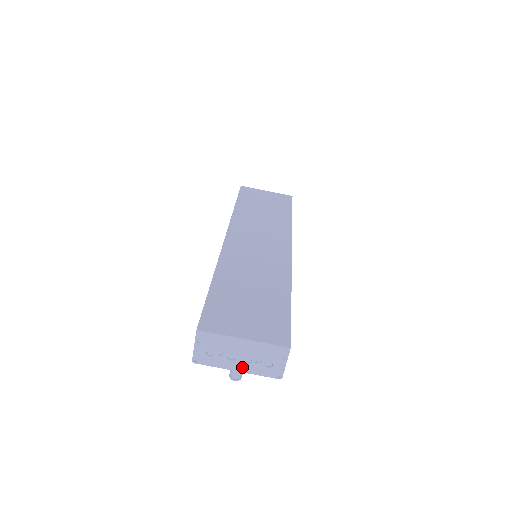
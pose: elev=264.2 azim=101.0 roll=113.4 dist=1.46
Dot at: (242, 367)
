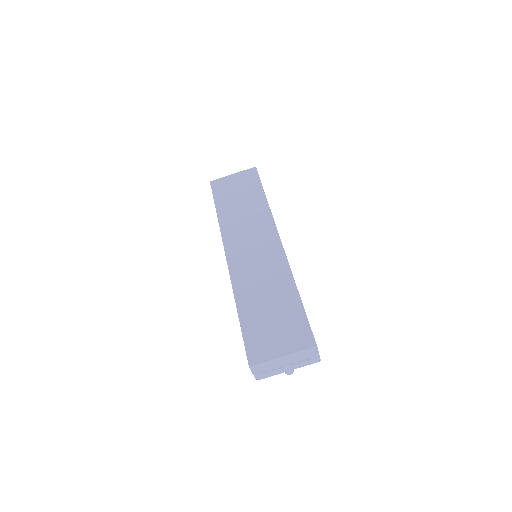
Dot at: (291, 368)
